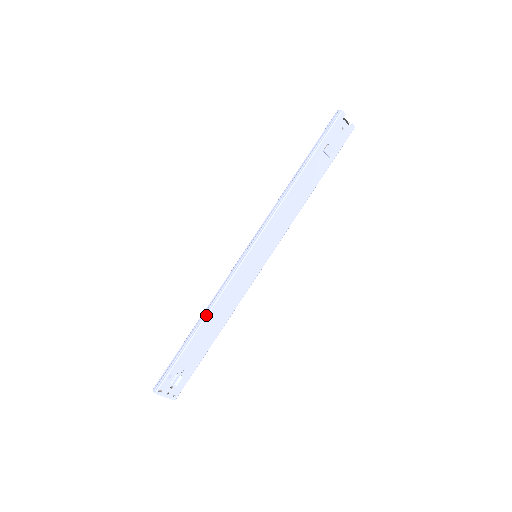
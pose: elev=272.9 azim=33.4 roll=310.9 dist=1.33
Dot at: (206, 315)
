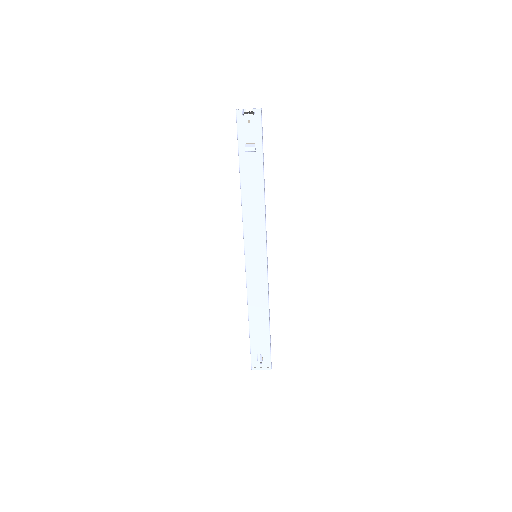
Dot at: (248, 311)
